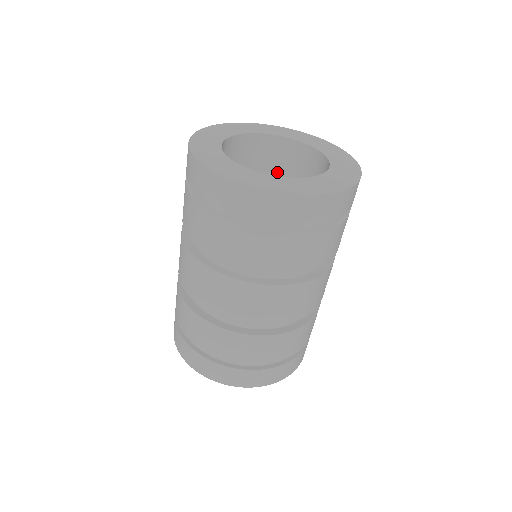
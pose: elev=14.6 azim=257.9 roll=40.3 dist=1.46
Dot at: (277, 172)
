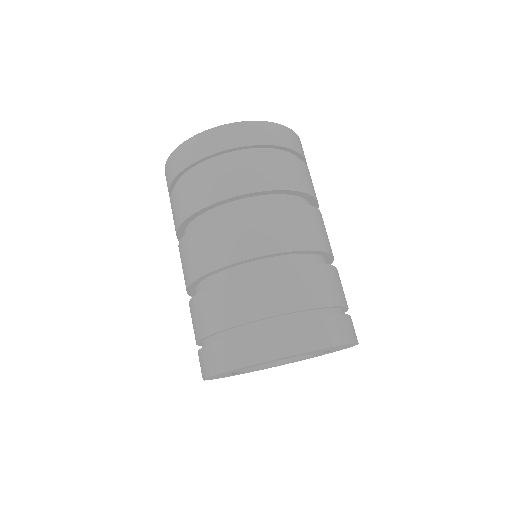
Dot at: occluded
